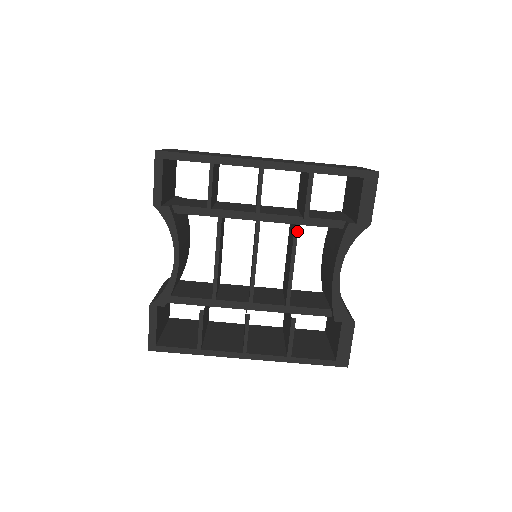
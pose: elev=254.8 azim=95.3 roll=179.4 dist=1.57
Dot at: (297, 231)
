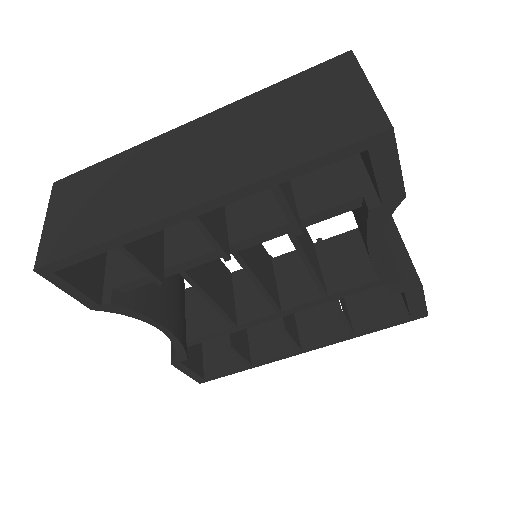
Dot at: (294, 238)
